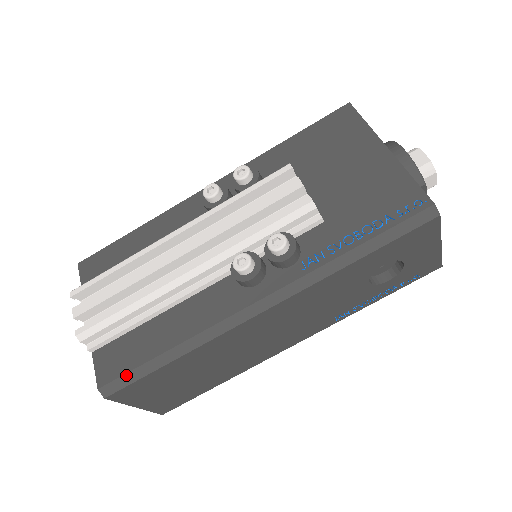
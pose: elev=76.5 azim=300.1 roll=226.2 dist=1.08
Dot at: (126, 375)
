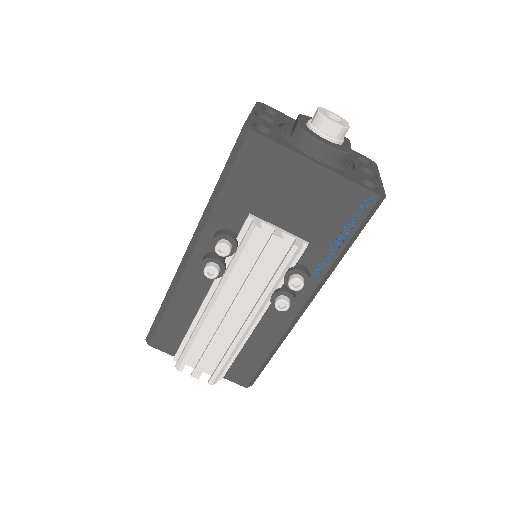
Dot at: (256, 375)
